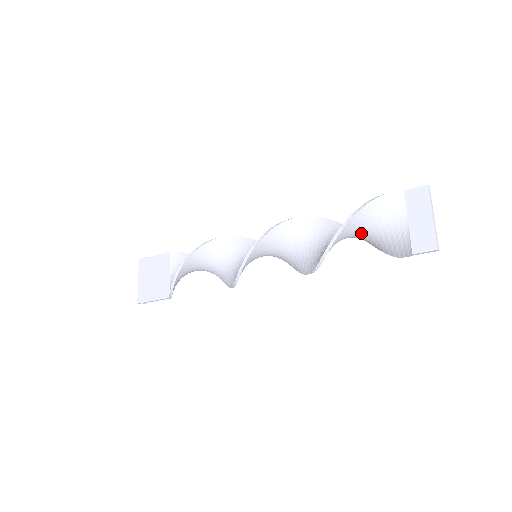
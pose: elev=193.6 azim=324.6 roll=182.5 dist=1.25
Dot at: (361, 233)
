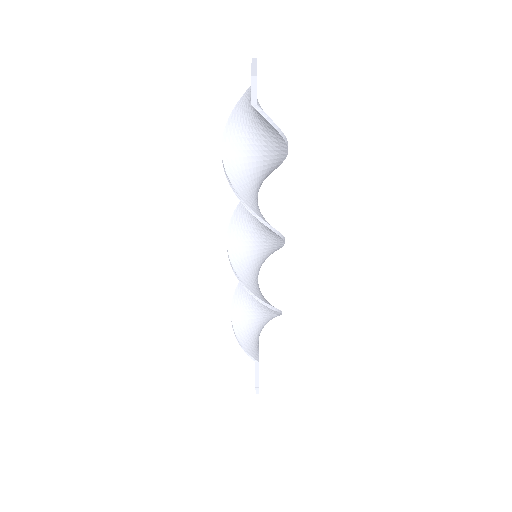
Dot at: (251, 144)
